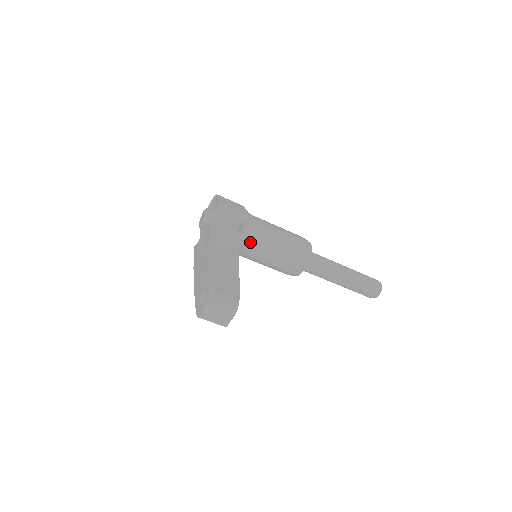
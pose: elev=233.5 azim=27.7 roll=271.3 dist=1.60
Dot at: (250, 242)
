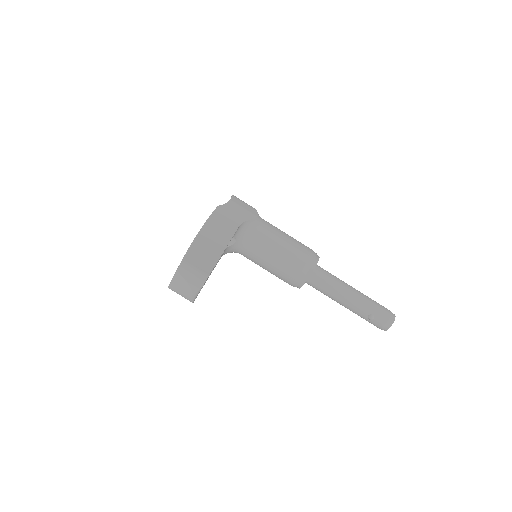
Dot at: (253, 242)
